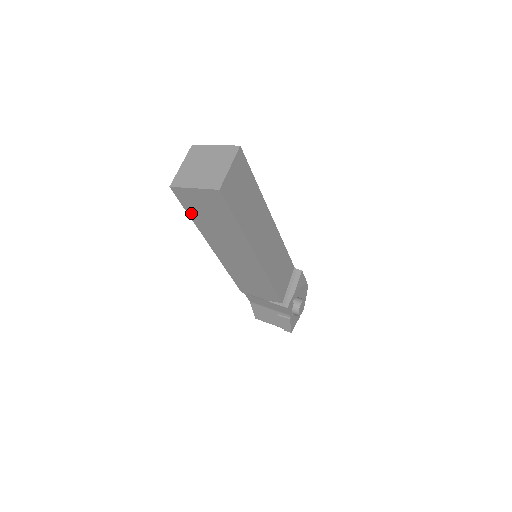
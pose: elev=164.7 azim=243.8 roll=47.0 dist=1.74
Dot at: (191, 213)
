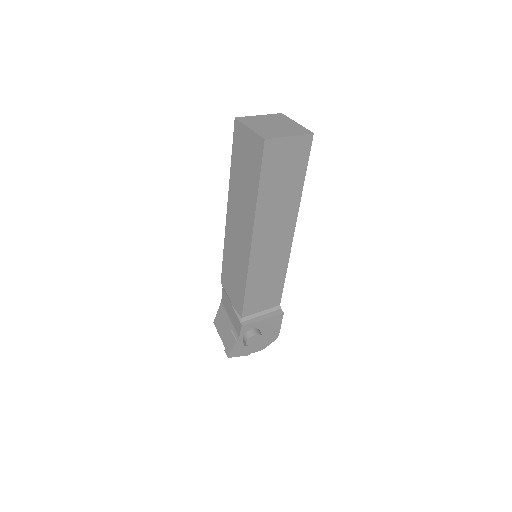
Dot at: (234, 158)
